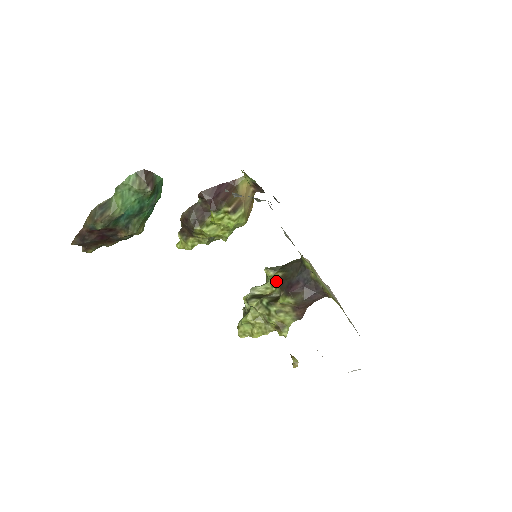
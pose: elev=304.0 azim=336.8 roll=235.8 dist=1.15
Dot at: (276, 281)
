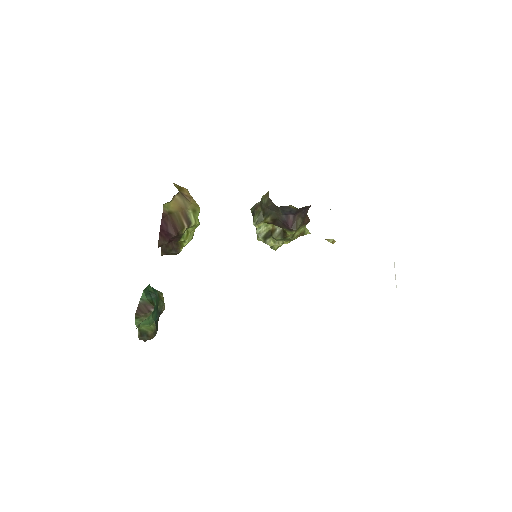
Dot at: occluded
